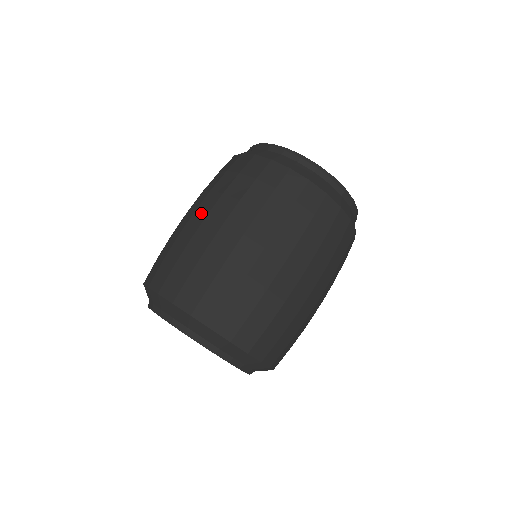
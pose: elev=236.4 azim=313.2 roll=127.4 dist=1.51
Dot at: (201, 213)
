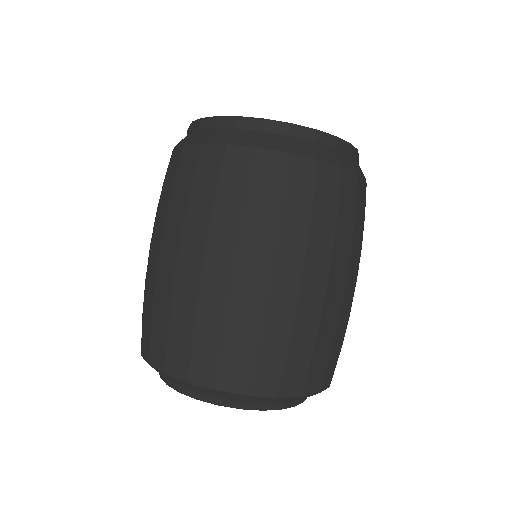
Dot at: (255, 268)
